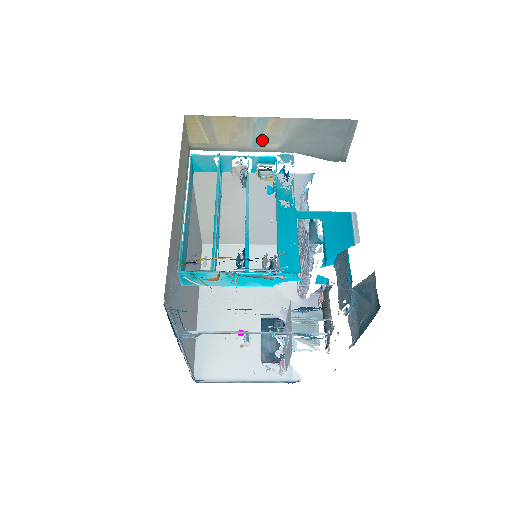
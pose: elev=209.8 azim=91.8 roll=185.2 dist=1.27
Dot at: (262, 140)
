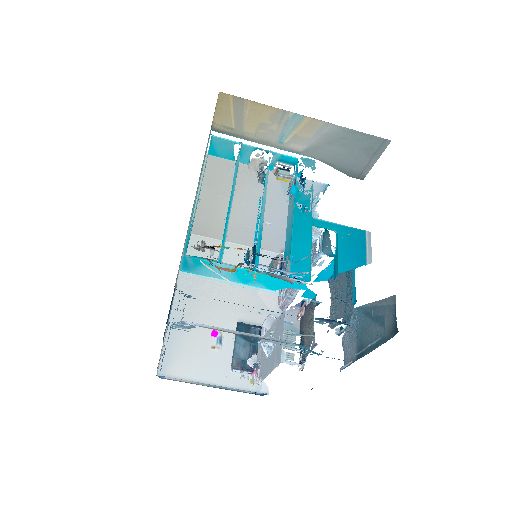
Dot at: (289, 138)
